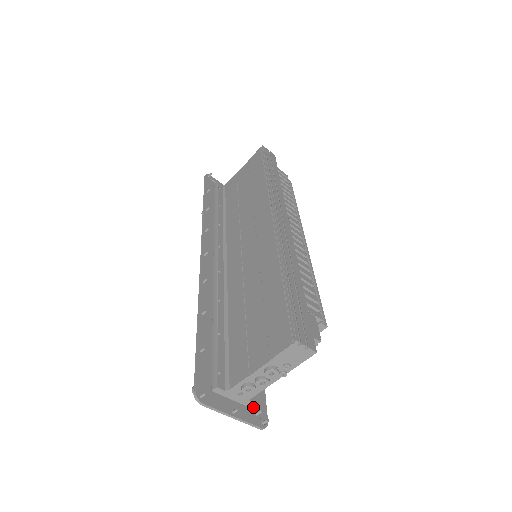
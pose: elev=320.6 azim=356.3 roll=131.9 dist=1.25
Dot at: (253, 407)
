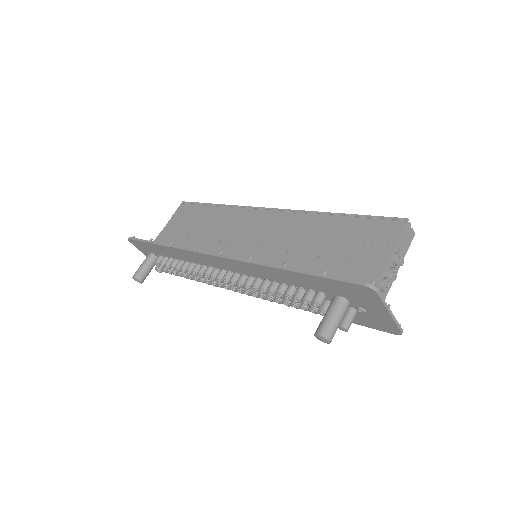
Dot at: occluded
